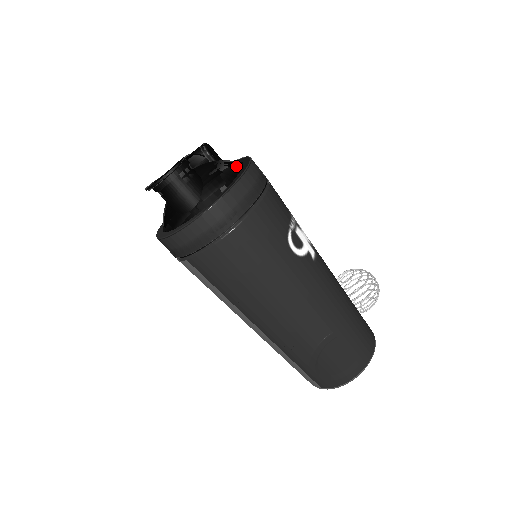
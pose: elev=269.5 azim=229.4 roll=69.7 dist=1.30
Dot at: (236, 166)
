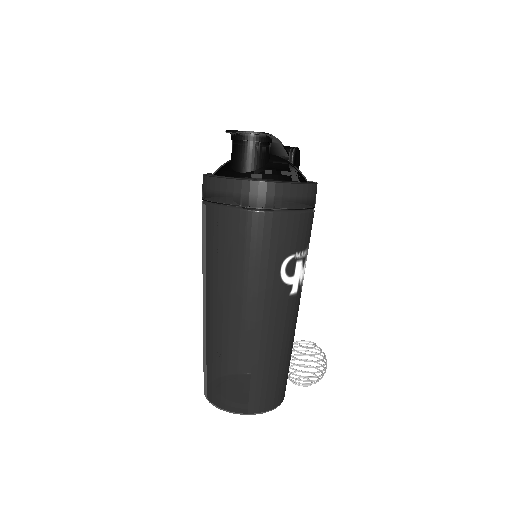
Dot at: (301, 177)
